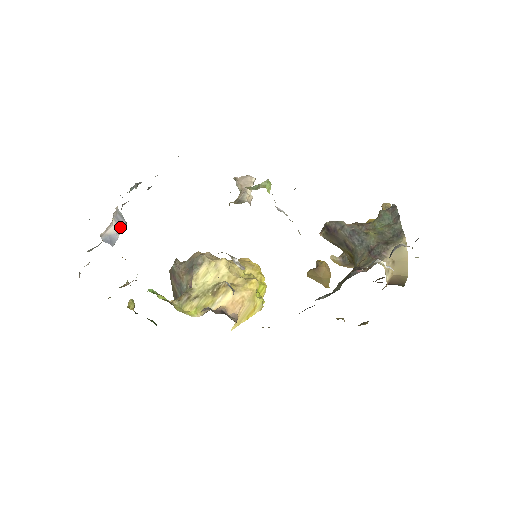
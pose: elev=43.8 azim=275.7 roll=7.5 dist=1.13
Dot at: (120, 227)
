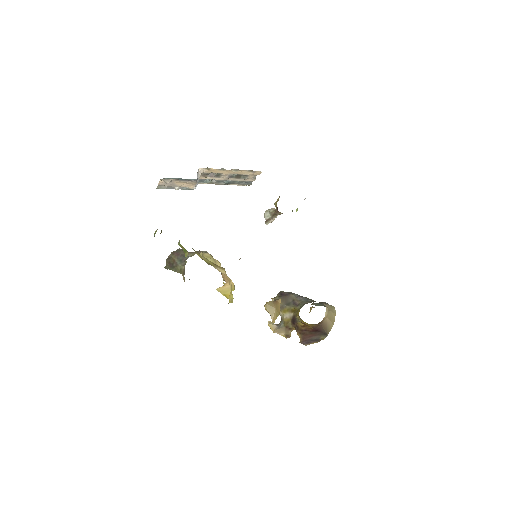
Dot at: (197, 183)
